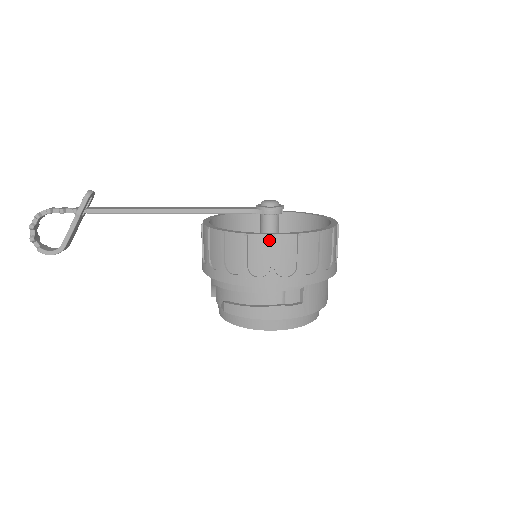
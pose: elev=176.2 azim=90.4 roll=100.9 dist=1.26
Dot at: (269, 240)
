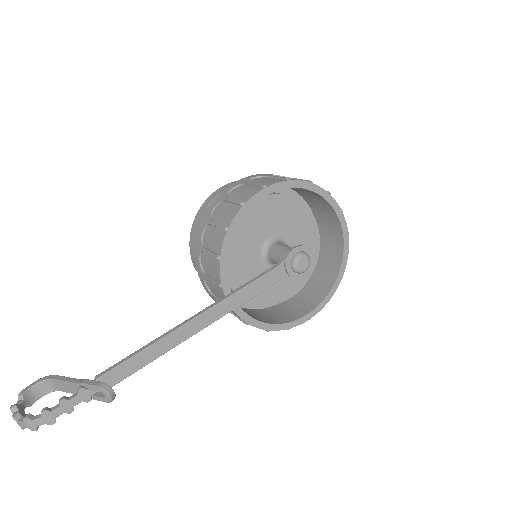
Dot at: (305, 318)
